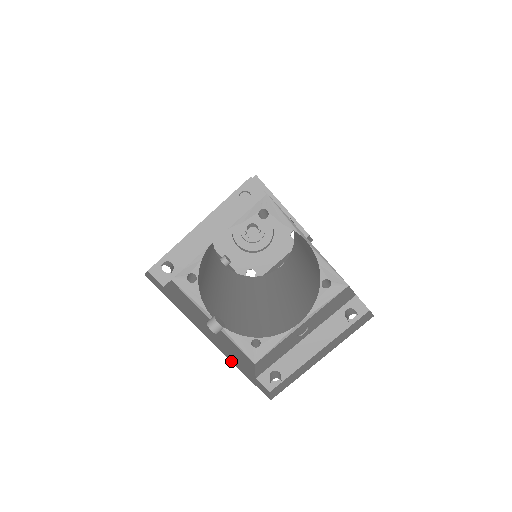
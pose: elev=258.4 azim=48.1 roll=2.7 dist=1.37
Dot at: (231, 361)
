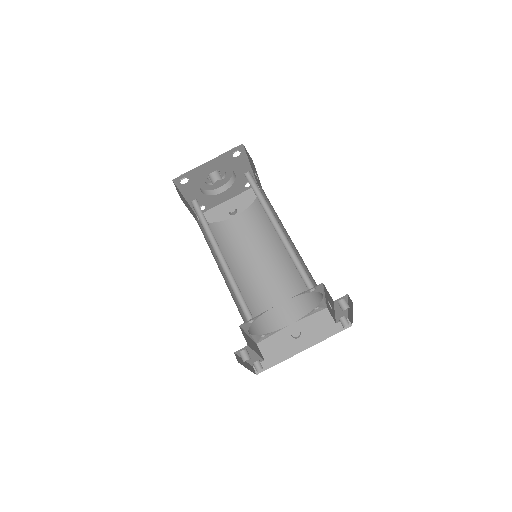
Dot at: occluded
